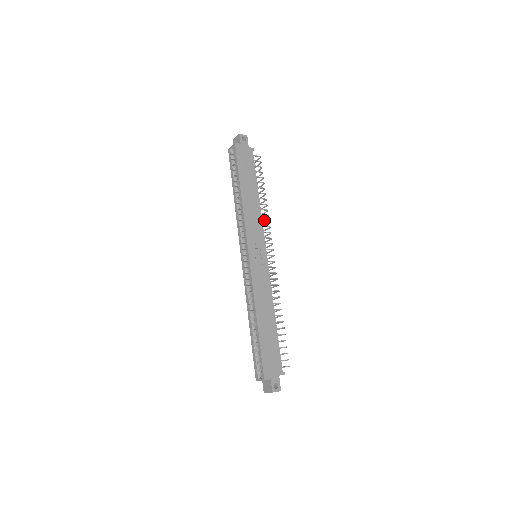
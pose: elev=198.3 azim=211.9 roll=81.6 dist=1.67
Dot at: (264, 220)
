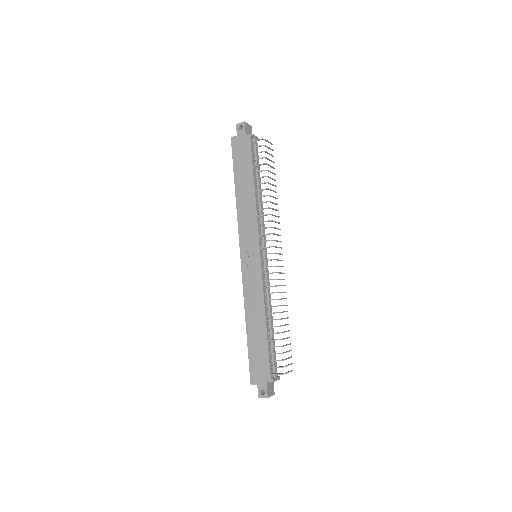
Dot at: (262, 215)
